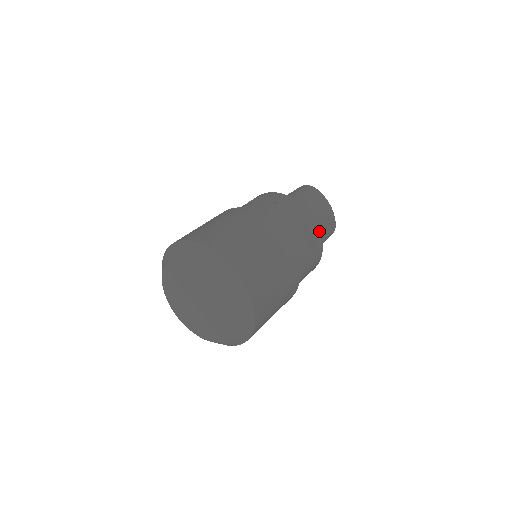
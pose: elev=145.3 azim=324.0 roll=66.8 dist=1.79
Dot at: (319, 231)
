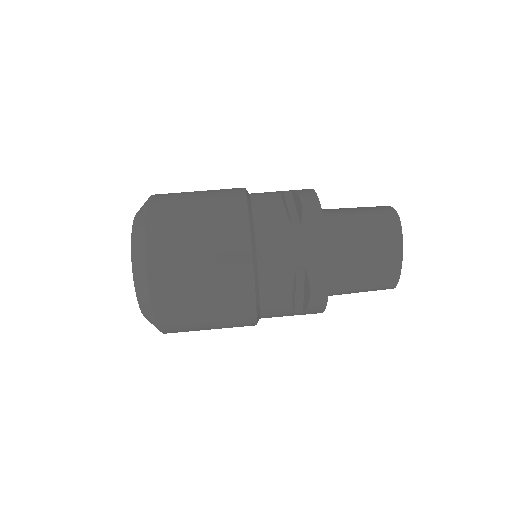
Dot at: (327, 290)
